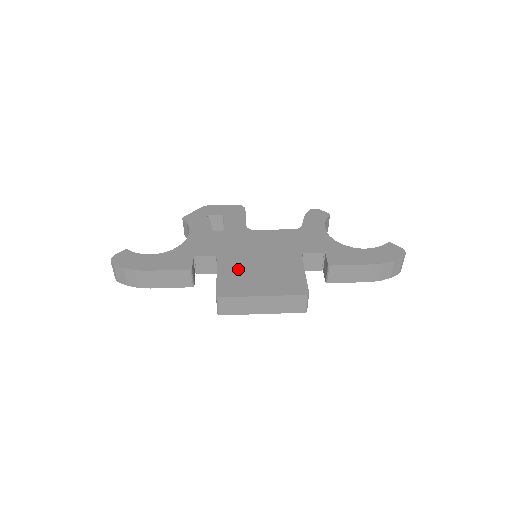
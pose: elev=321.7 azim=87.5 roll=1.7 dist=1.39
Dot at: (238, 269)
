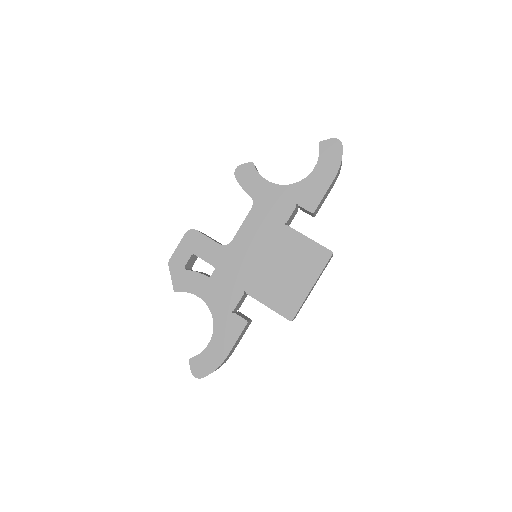
Dot at: (271, 287)
